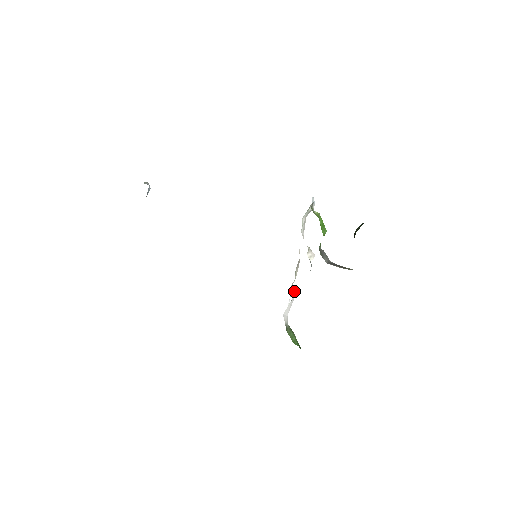
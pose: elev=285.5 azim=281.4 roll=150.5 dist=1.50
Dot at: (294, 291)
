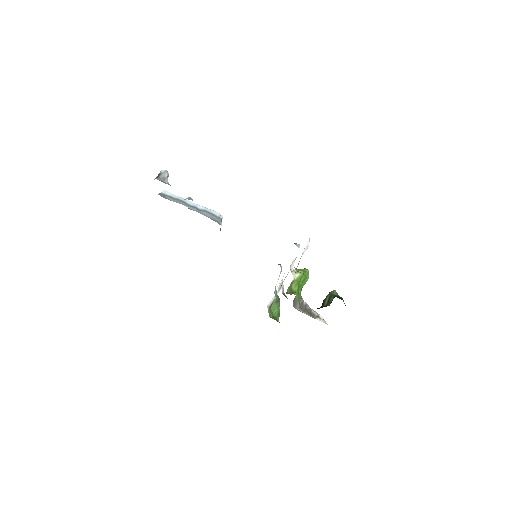
Dot at: (281, 287)
